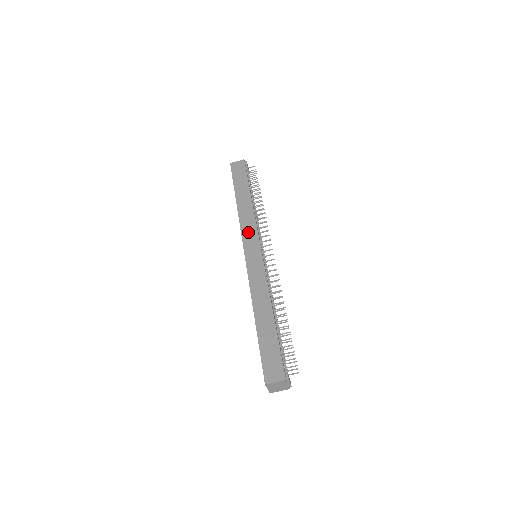
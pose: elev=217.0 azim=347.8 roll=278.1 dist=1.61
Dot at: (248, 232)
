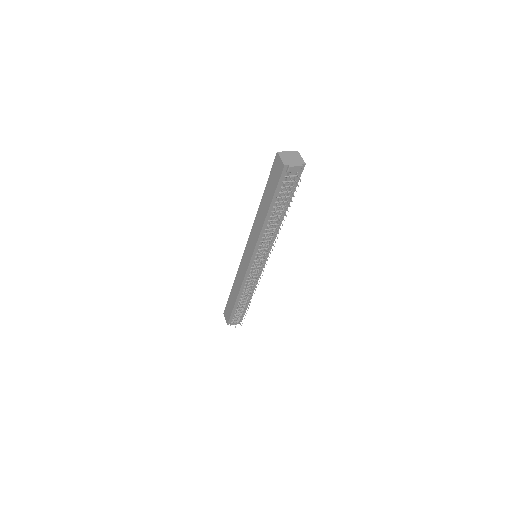
Dot at: (251, 241)
